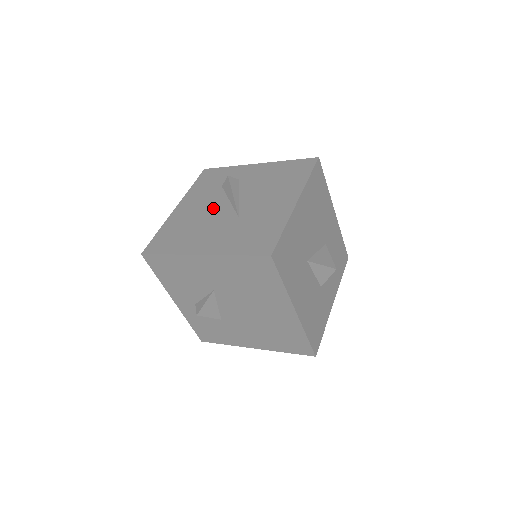
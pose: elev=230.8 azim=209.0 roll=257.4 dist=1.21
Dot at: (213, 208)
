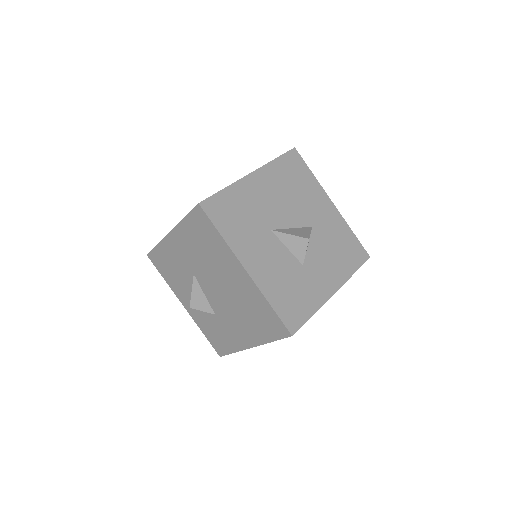
Dot at: occluded
